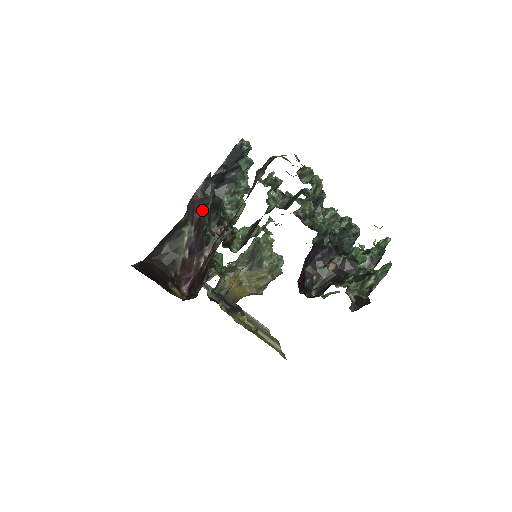
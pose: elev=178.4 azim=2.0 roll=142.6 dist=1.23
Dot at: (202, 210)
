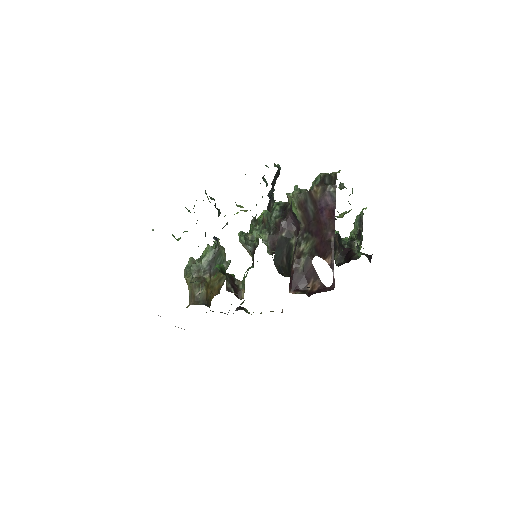
Dot at: (299, 223)
